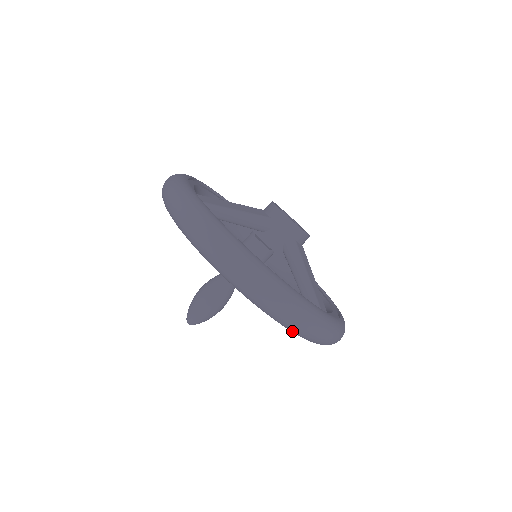
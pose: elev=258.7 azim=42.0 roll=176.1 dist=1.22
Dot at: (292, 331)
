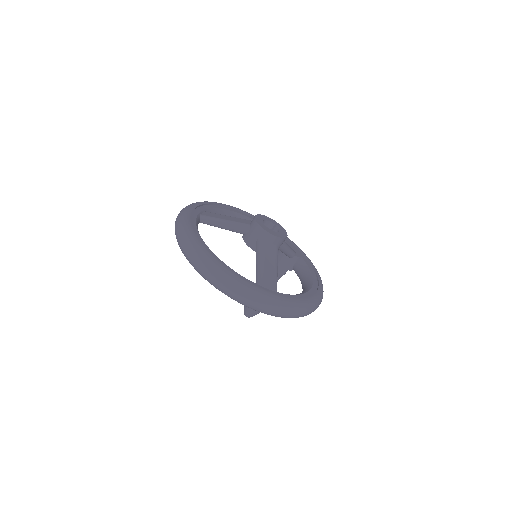
Dot at: occluded
